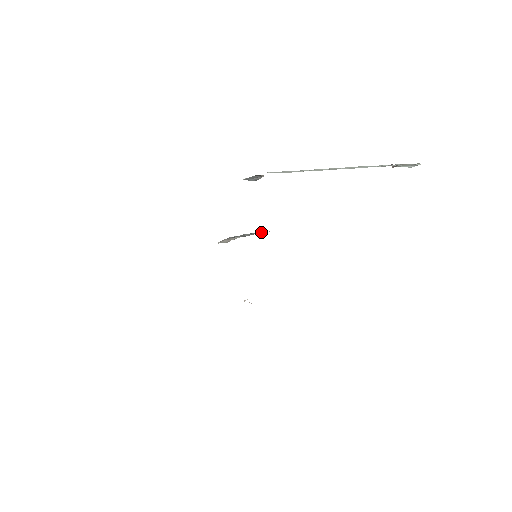
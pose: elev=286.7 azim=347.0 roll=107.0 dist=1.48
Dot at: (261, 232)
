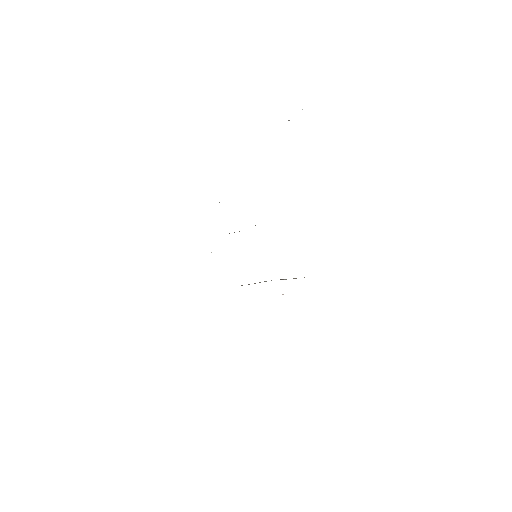
Dot at: occluded
